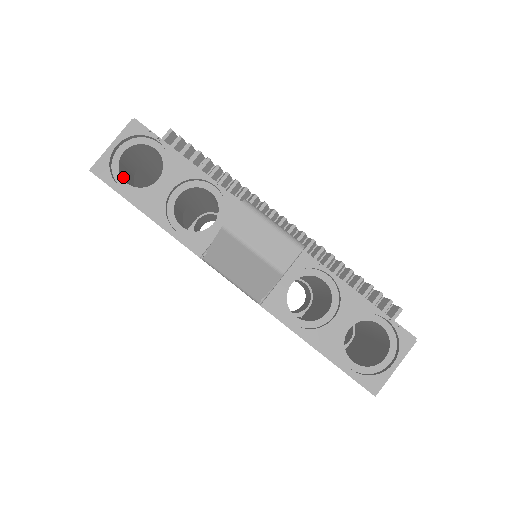
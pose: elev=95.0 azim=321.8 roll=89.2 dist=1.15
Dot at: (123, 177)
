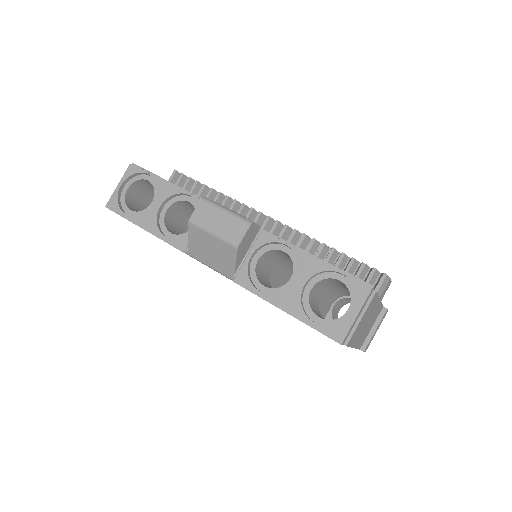
Dot at: (131, 208)
